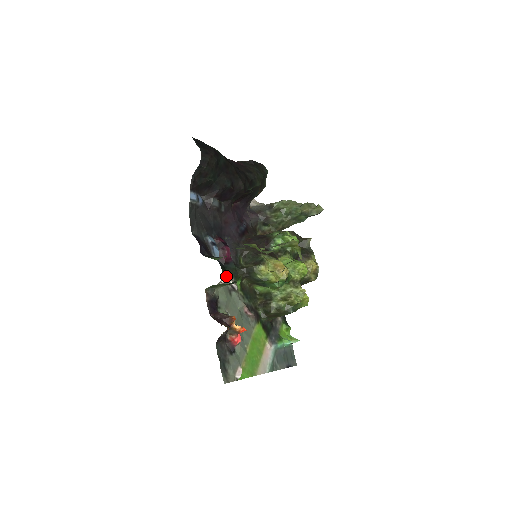
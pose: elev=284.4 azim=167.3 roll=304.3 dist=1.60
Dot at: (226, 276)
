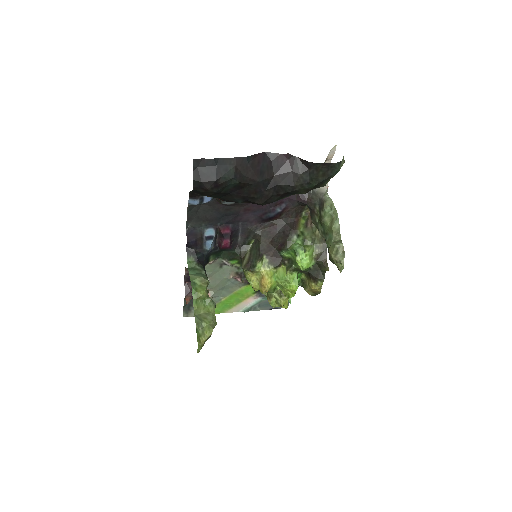
Dot at: (220, 256)
